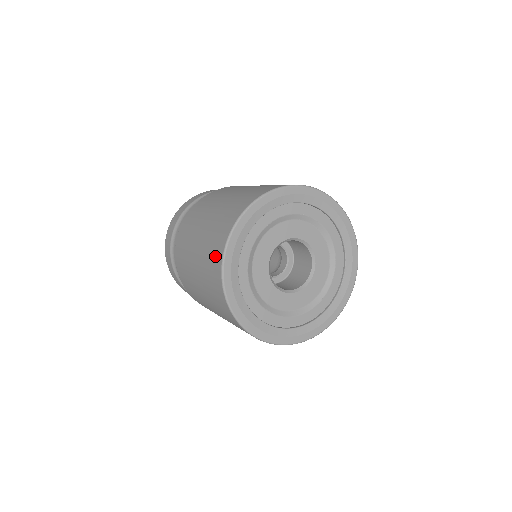
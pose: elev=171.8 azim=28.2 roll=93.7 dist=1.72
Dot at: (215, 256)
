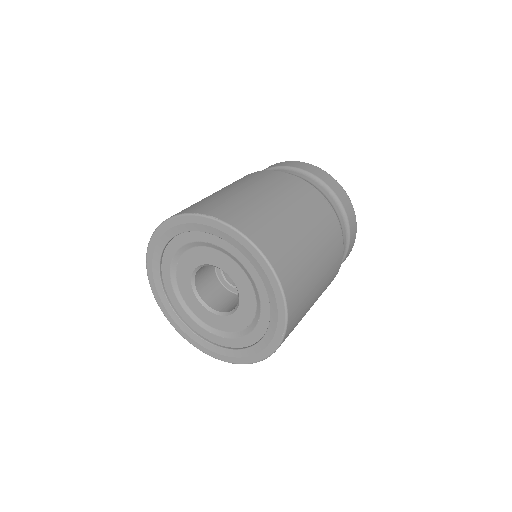
Dot at: occluded
